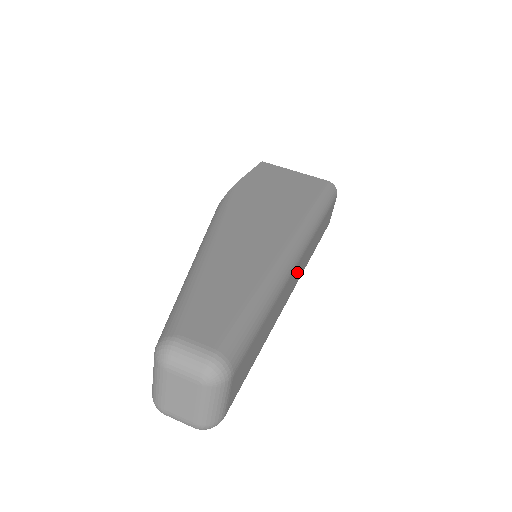
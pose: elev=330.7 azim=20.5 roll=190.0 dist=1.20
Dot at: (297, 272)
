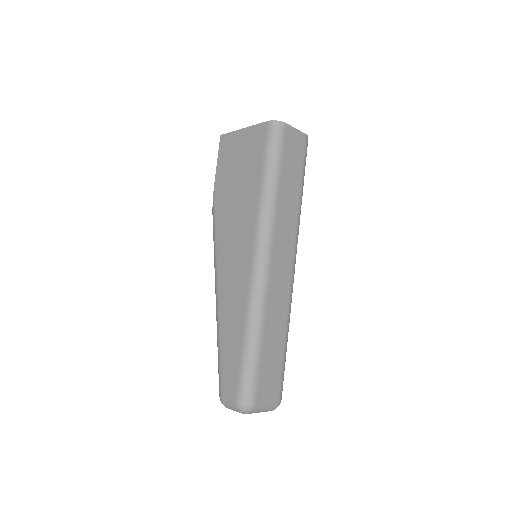
Dot at: (280, 262)
